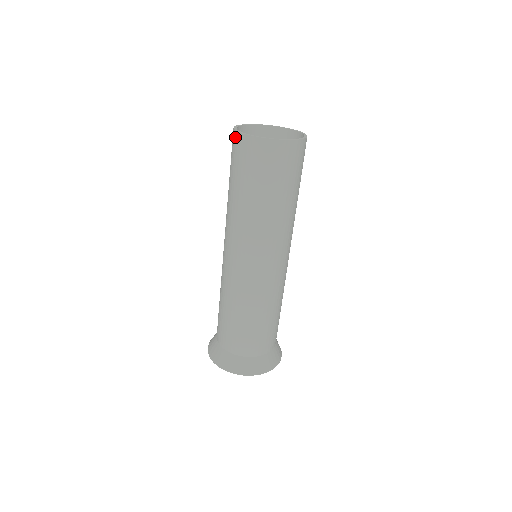
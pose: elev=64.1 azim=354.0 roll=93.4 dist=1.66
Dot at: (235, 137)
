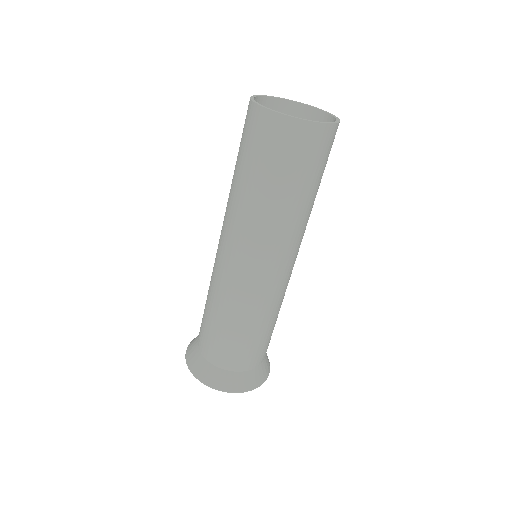
Dot at: (248, 105)
